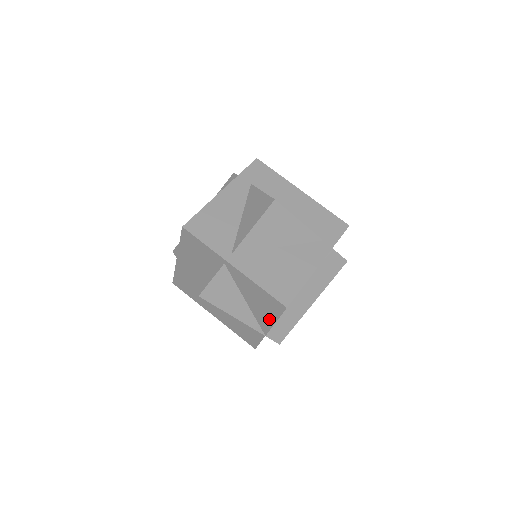
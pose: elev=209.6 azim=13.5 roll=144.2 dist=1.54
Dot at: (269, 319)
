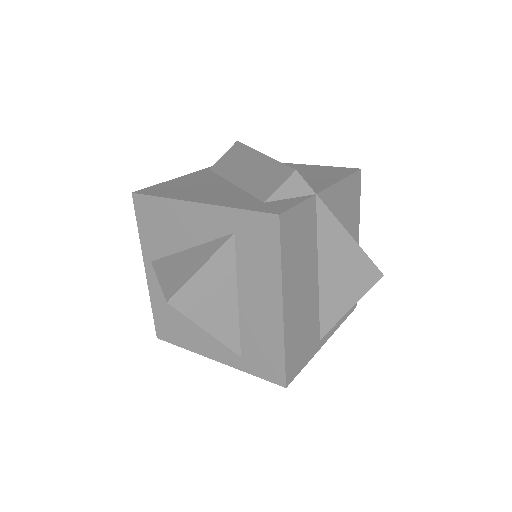
Dot at: occluded
